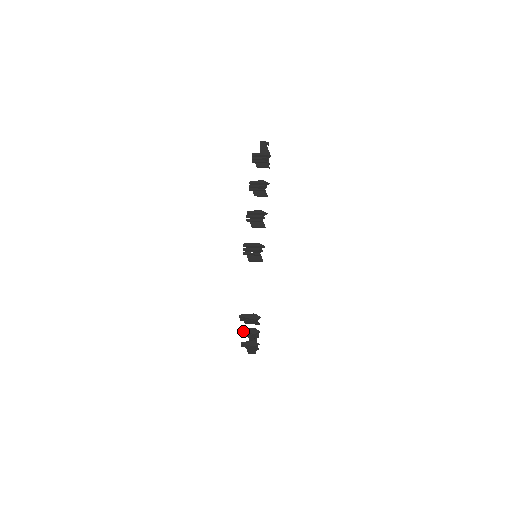
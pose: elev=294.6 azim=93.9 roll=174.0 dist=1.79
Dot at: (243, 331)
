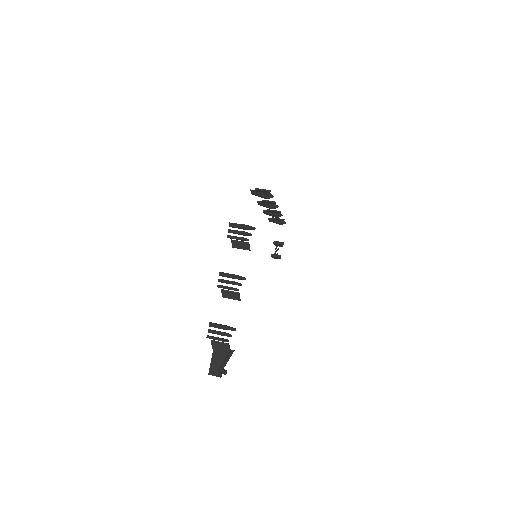
Dot at: (223, 272)
